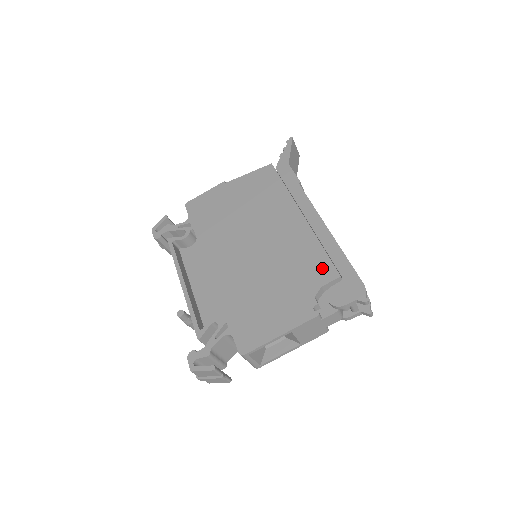
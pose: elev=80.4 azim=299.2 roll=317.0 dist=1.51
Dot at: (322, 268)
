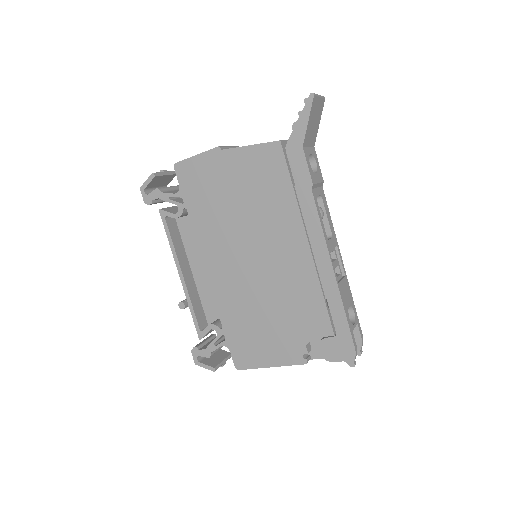
Dot at: (318, 319)
